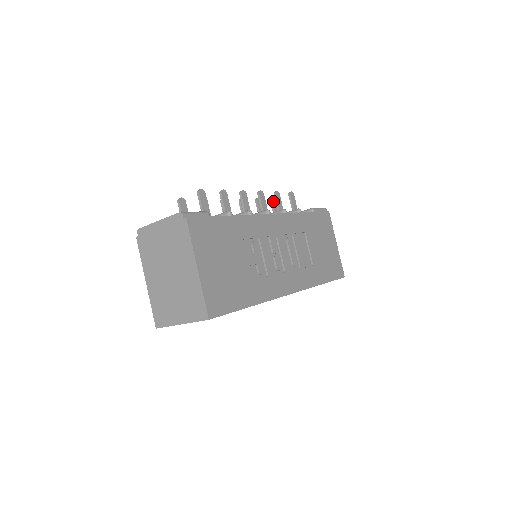
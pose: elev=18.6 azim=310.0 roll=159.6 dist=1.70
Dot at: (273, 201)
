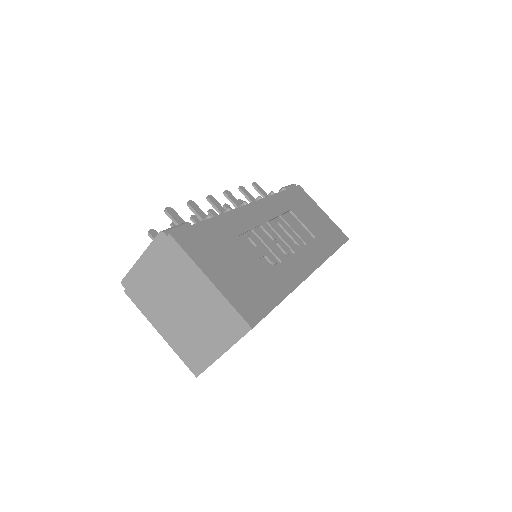
Dot at: (240, 202)
